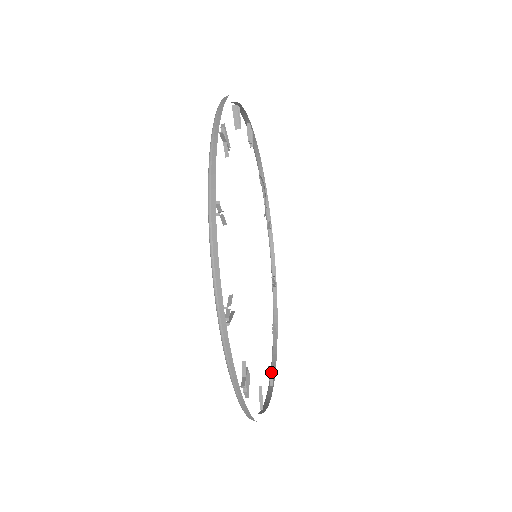
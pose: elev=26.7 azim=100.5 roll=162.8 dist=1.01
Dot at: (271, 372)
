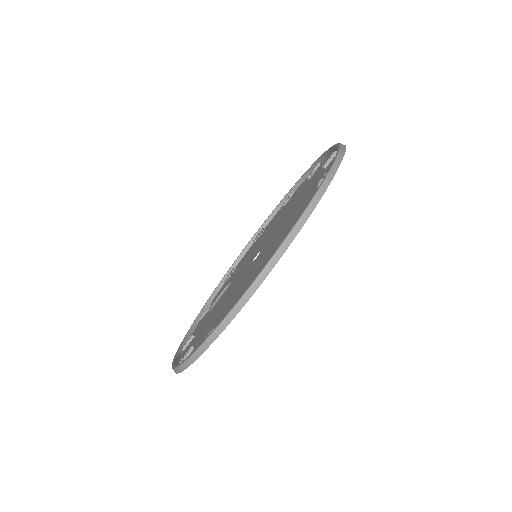
Dot at: occluded
